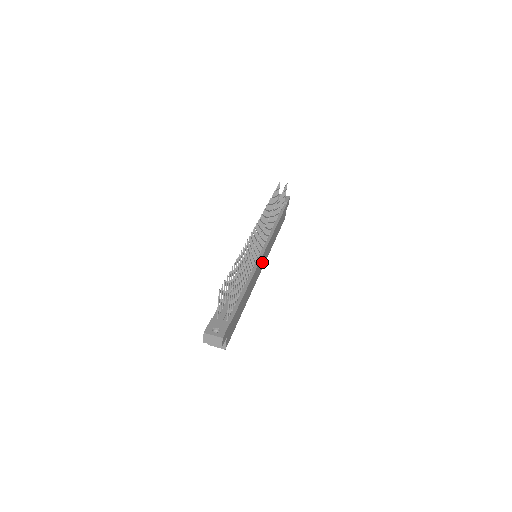
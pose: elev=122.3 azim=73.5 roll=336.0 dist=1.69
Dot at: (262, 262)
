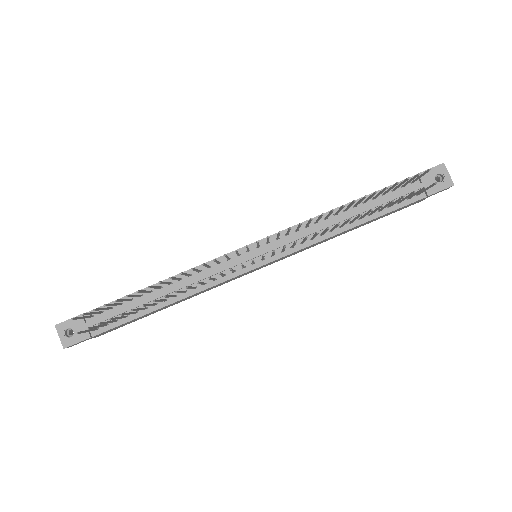
Dot at: occluded
